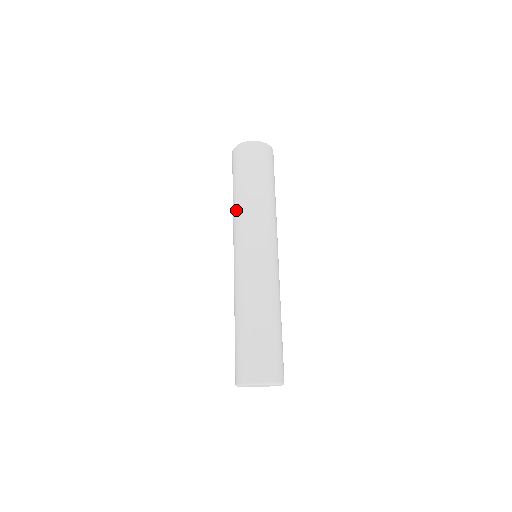
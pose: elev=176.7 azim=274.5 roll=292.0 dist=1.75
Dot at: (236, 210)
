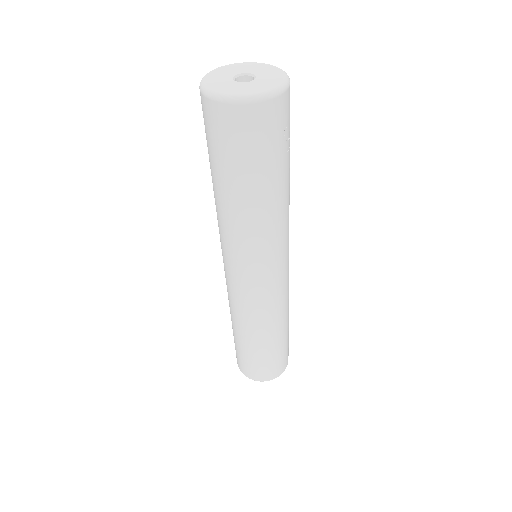
Dot at: (216, 210)
